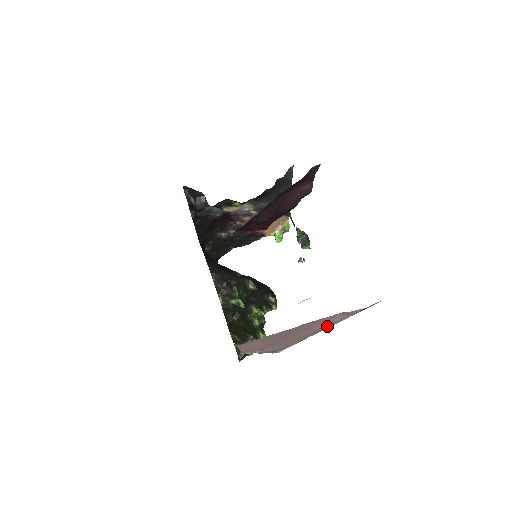
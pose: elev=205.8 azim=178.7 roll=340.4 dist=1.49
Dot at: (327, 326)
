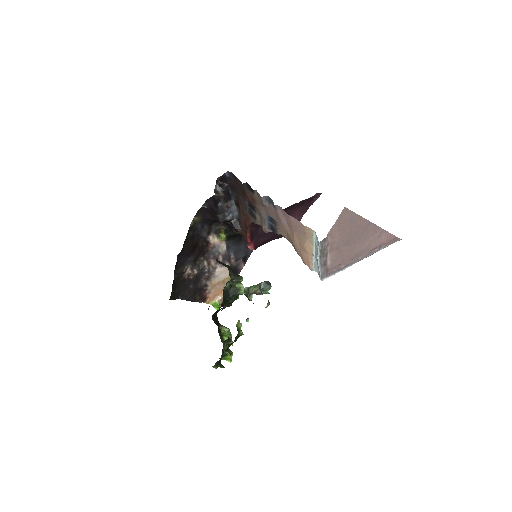
Dot at: (370, 249)
